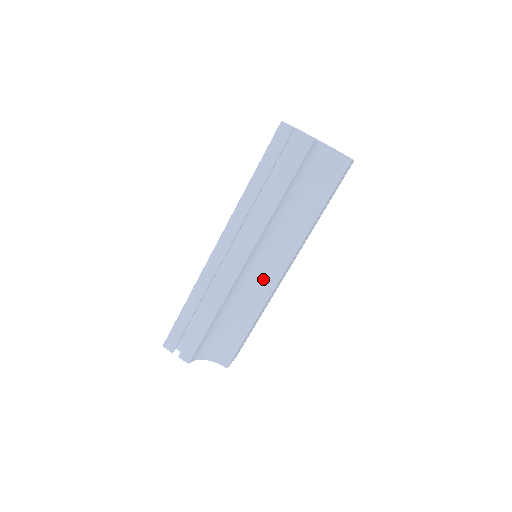
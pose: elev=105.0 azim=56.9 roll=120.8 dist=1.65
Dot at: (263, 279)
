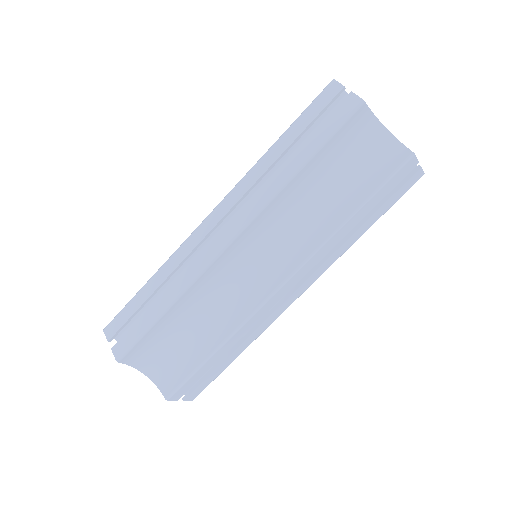
Dot at: (252, 286)
